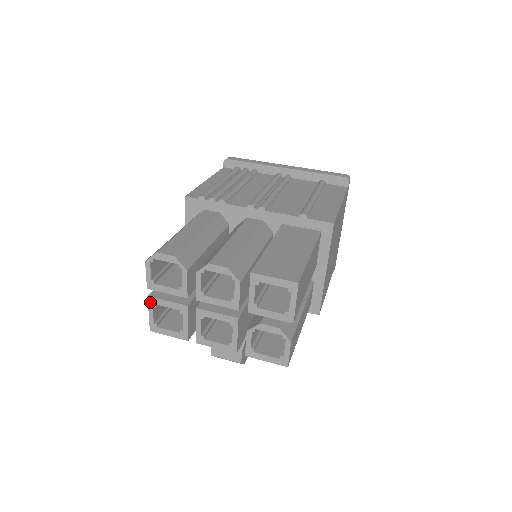
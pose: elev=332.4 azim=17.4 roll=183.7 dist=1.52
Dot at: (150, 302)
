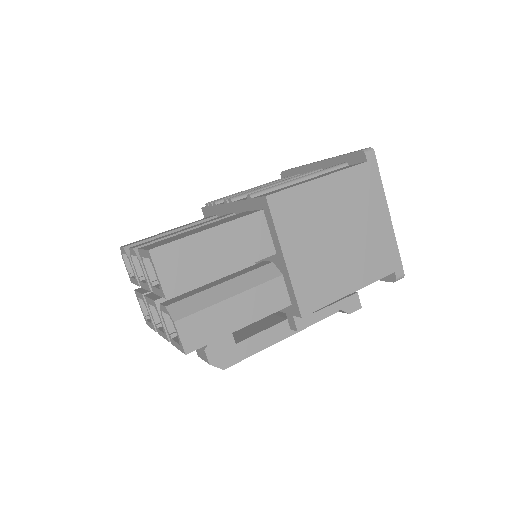
Dot at: (136, 295)
